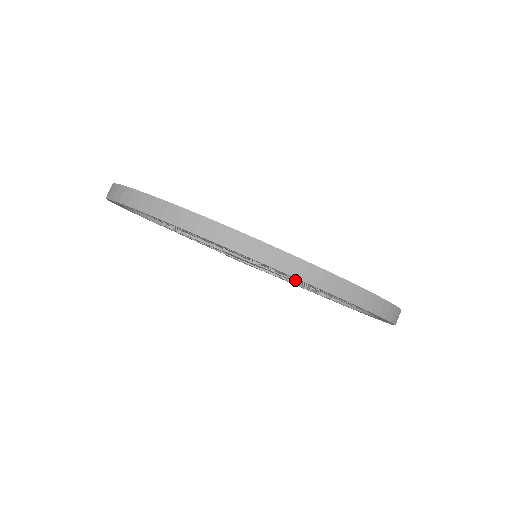
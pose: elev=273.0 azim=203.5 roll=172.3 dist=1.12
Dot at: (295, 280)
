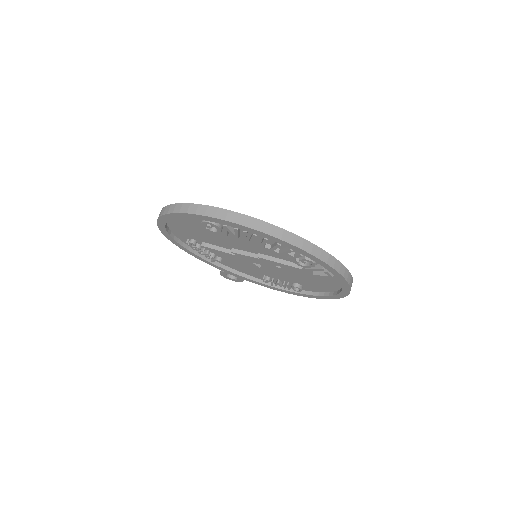
Dot at: occluded
